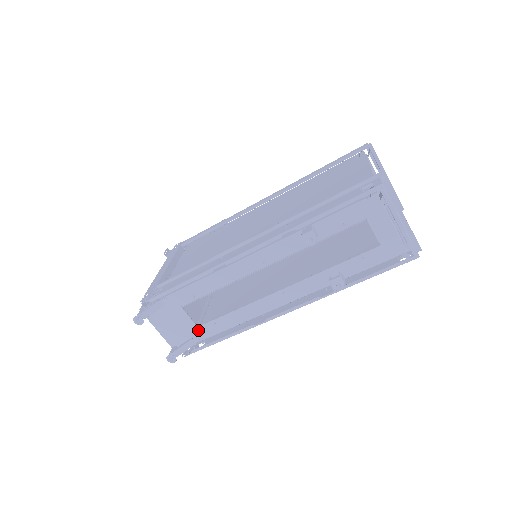
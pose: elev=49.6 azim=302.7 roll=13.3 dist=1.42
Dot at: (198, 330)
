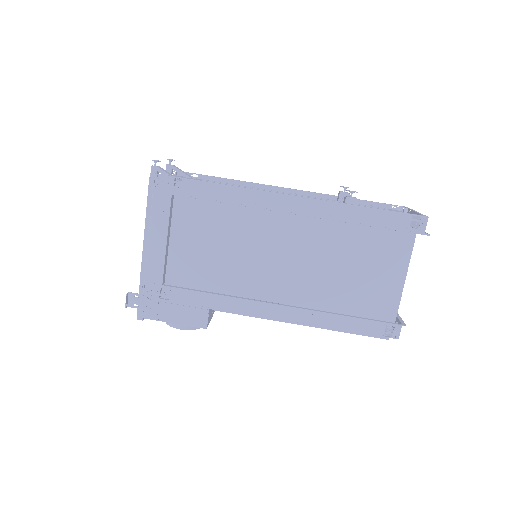
Dot at: occluded
